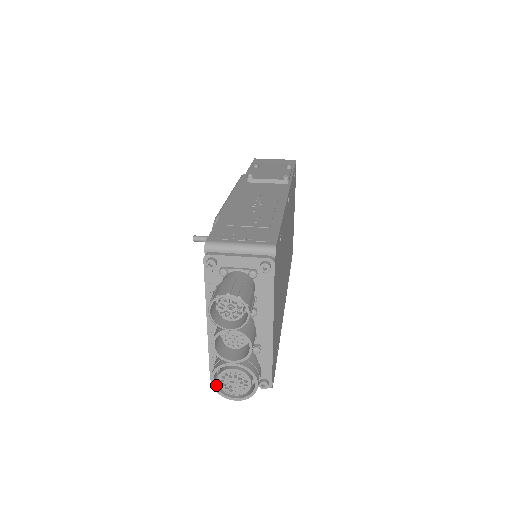
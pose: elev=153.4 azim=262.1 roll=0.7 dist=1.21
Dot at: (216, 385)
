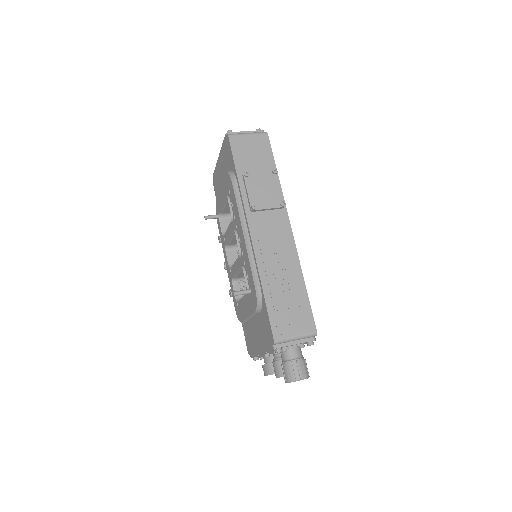
Dot at: occluded
